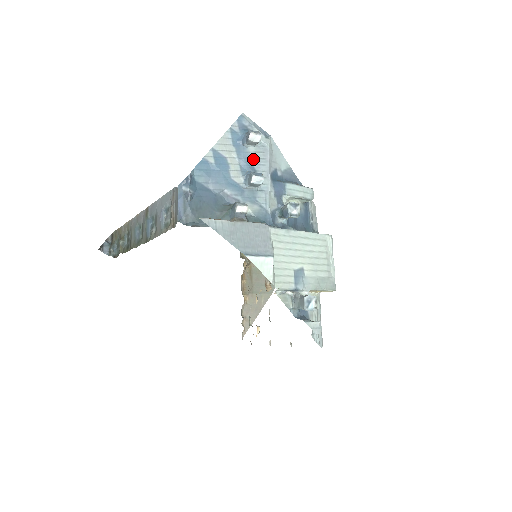
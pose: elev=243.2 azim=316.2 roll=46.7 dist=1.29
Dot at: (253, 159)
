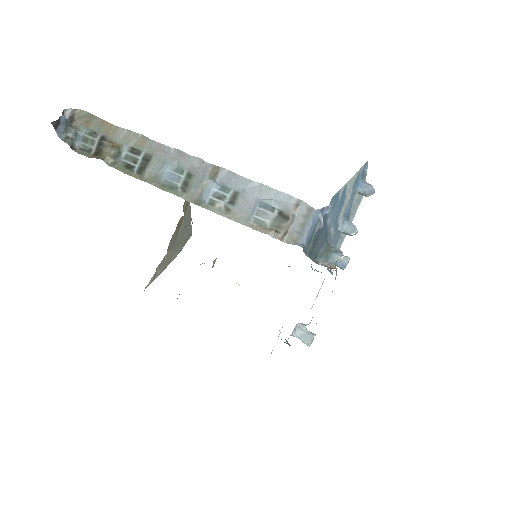
Dot at: (353, 206)
